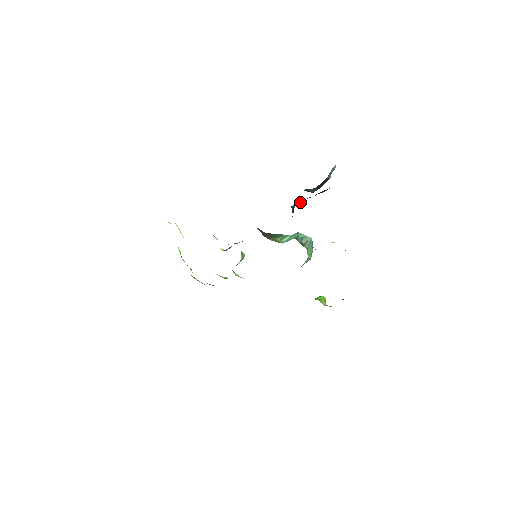
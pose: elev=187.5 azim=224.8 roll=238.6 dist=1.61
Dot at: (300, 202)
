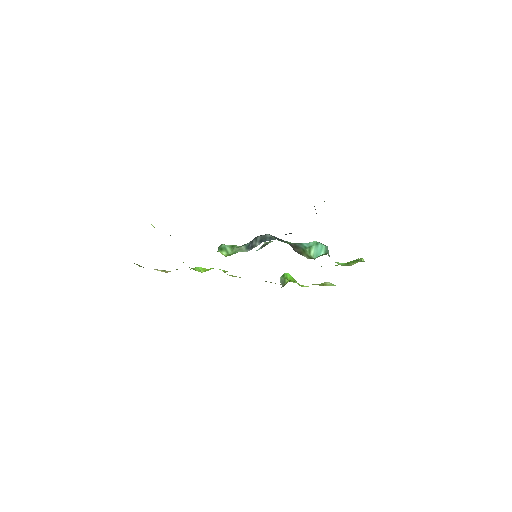
Dot at: occluded
